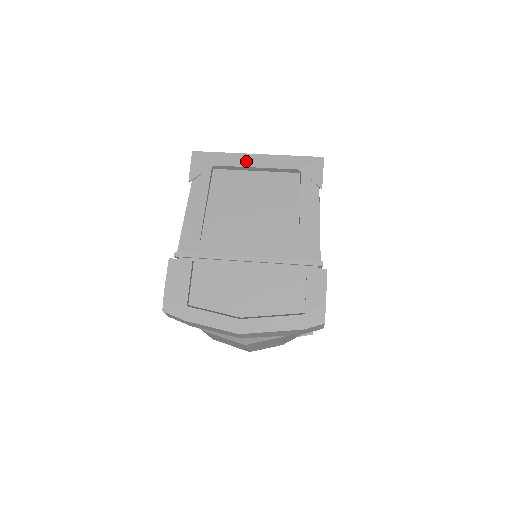
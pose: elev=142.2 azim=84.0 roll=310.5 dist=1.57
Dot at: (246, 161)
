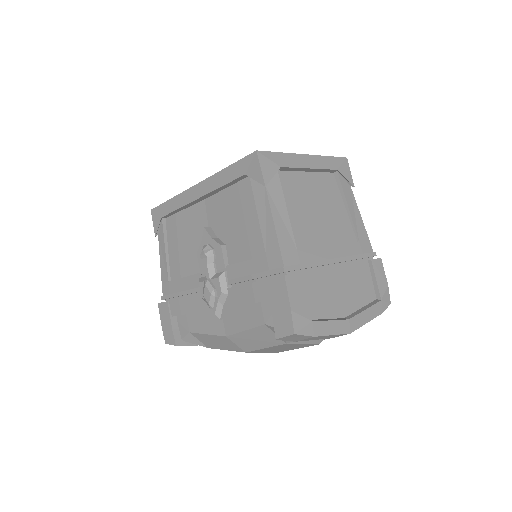
Dot at: (302, 162)
